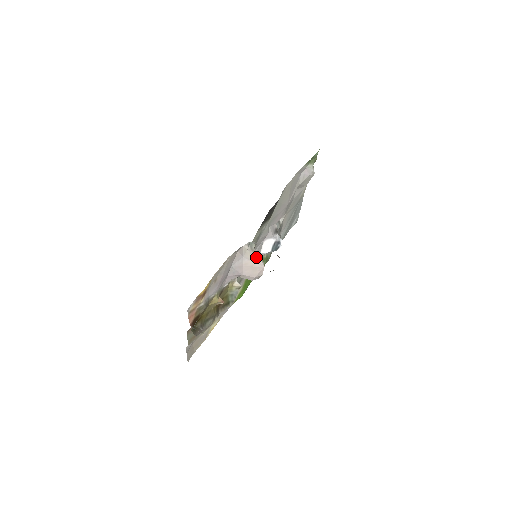
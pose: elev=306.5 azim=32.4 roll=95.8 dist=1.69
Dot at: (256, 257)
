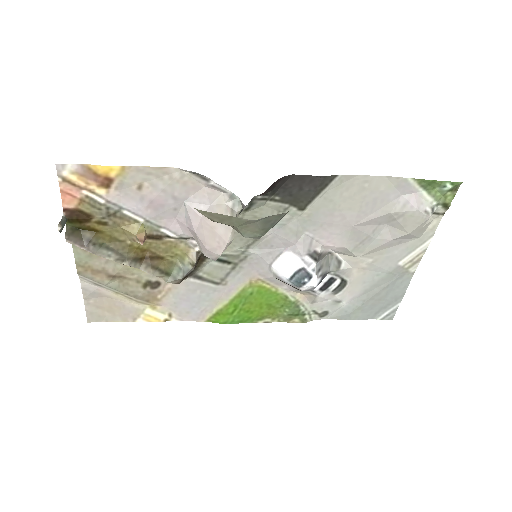
Dot at: occluded
